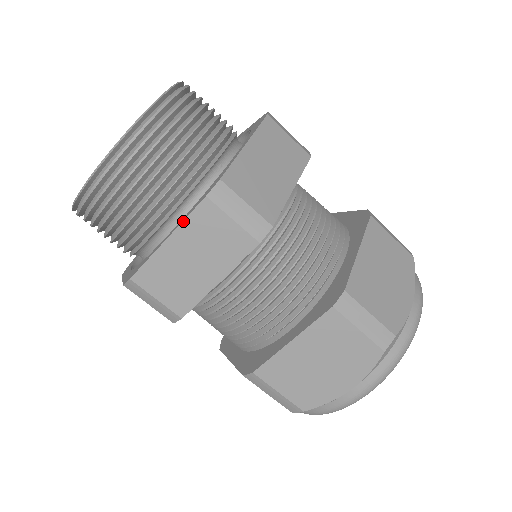
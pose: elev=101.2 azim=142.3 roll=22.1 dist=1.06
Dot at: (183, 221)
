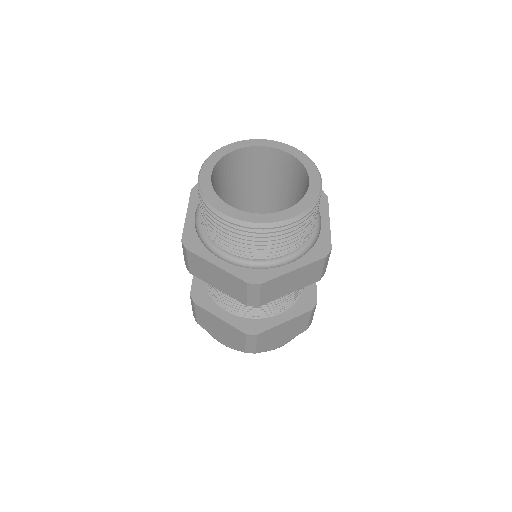
Dot at: (230, 273)
